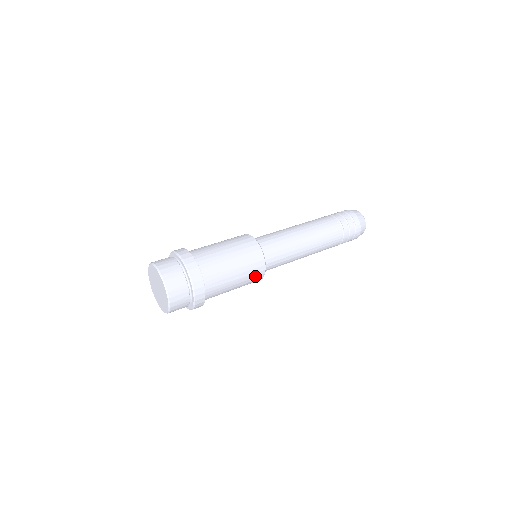
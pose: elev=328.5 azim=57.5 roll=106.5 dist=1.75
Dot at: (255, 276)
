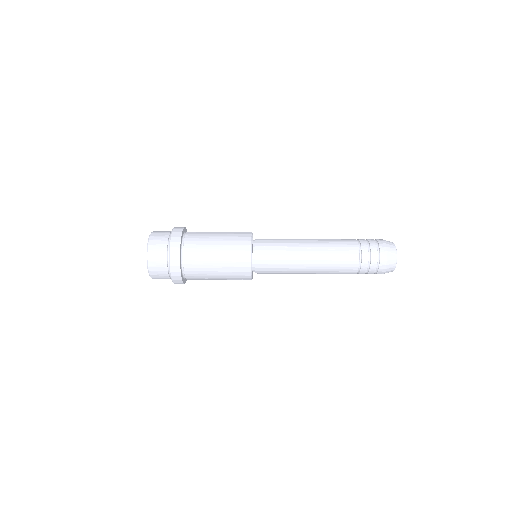
Dot at: (239, 266)
